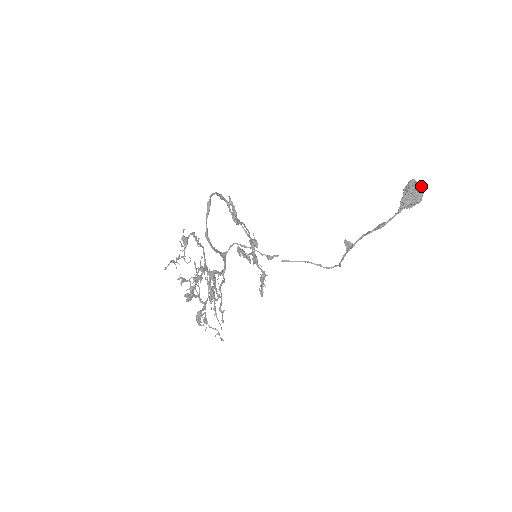
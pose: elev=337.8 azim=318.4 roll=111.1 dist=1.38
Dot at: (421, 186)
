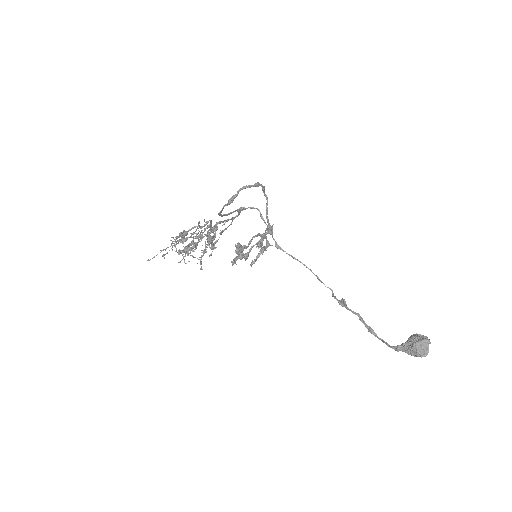
Dot at: (426, 353)
